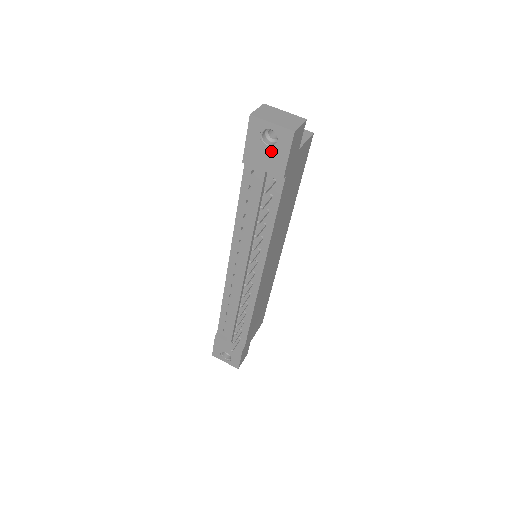
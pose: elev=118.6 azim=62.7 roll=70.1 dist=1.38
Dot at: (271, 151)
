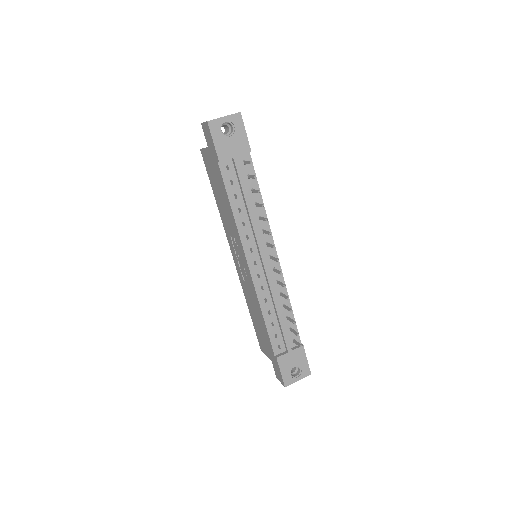
Dot at: (233, 137)
